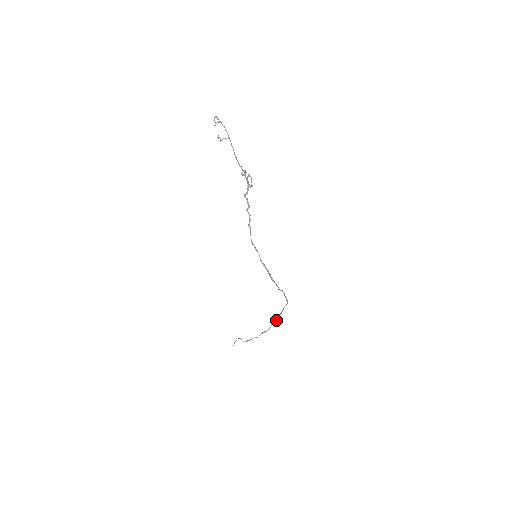
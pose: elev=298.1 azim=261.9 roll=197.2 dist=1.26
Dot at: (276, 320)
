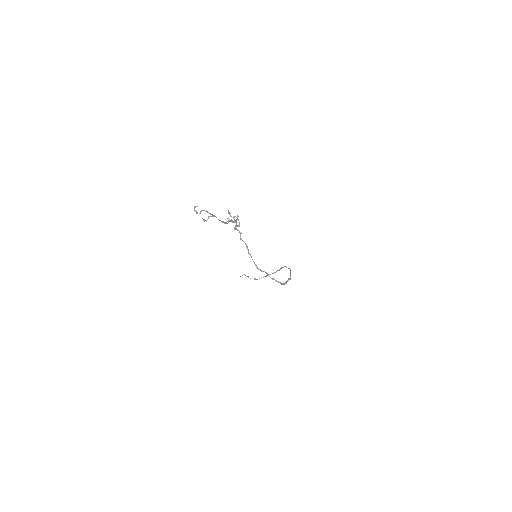
Dot at: (279, 270)
